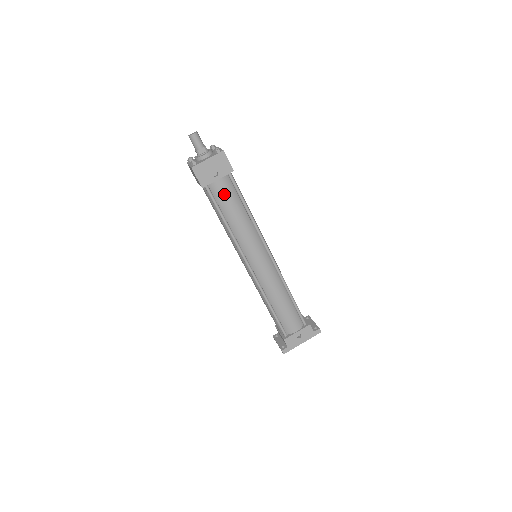
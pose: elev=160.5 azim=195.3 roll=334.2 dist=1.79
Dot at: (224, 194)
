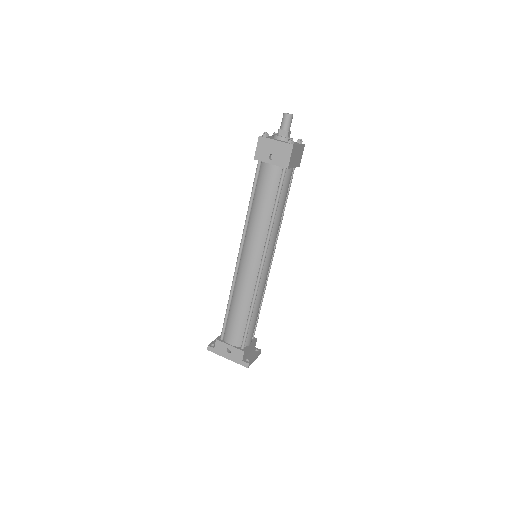
Dot at: (266, 180)
